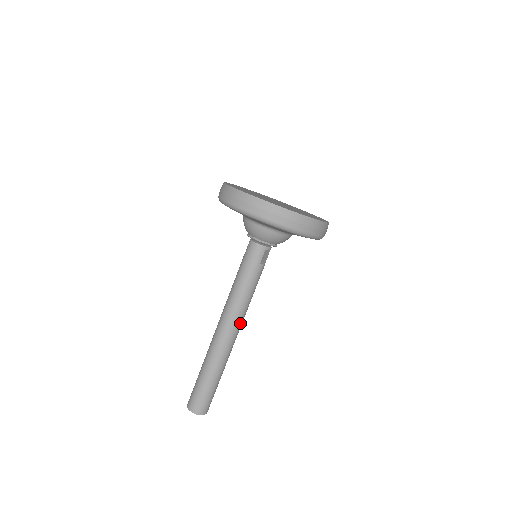
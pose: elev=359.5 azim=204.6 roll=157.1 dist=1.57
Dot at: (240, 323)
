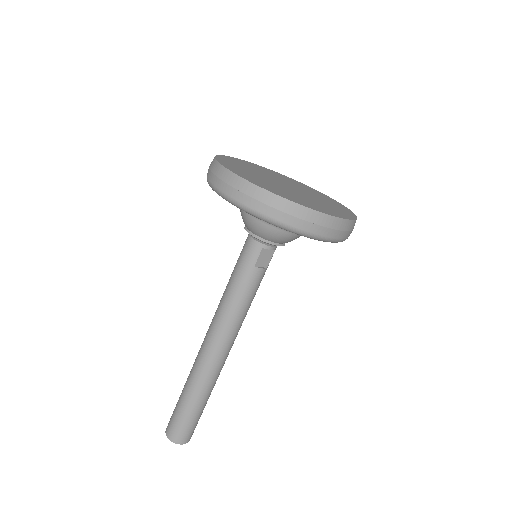
Dot at: (228, 340)
